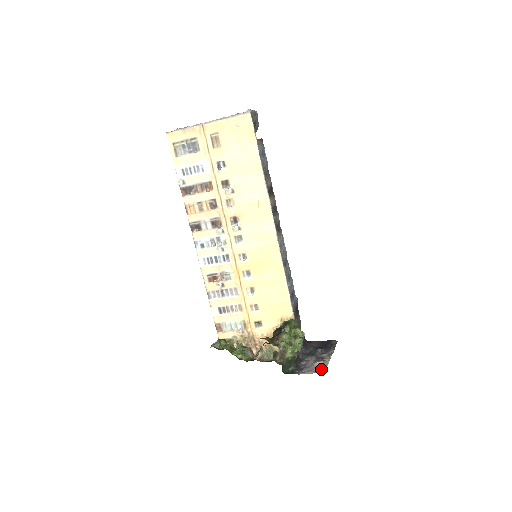
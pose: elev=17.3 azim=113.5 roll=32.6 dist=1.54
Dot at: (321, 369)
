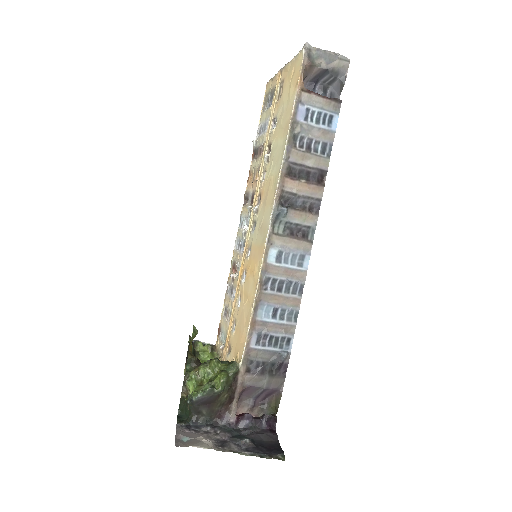
Dot at: (185, 442)
